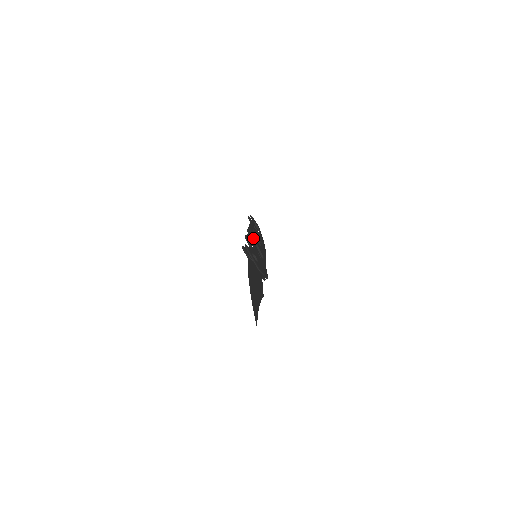
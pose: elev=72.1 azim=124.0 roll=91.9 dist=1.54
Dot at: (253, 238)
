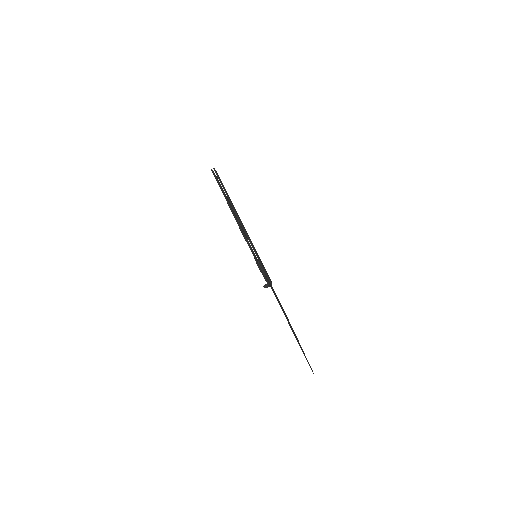
Dot at: (243, 226)
